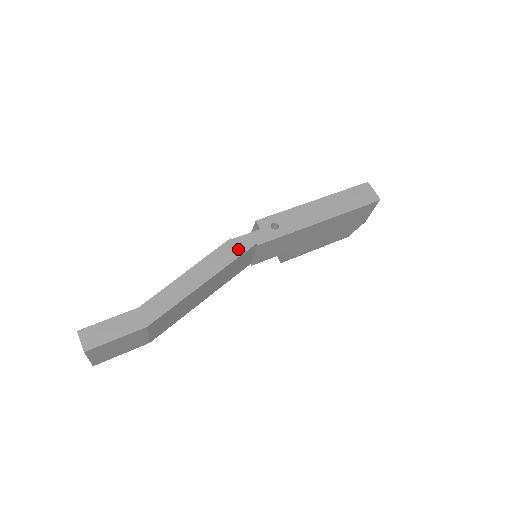
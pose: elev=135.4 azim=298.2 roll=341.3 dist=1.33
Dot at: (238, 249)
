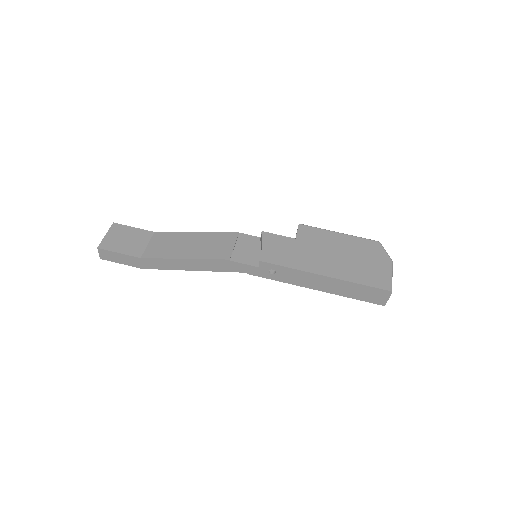
Dot at: (230, 268)
